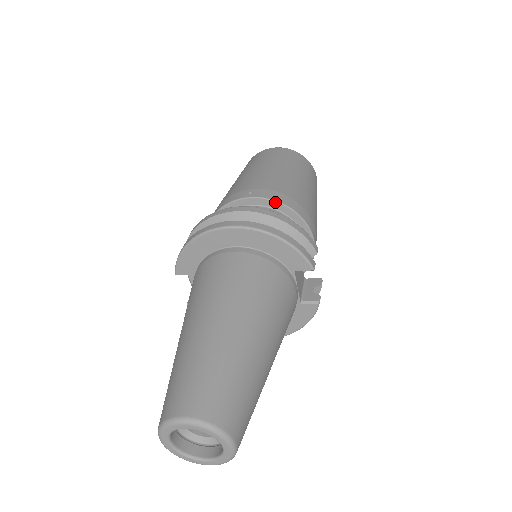
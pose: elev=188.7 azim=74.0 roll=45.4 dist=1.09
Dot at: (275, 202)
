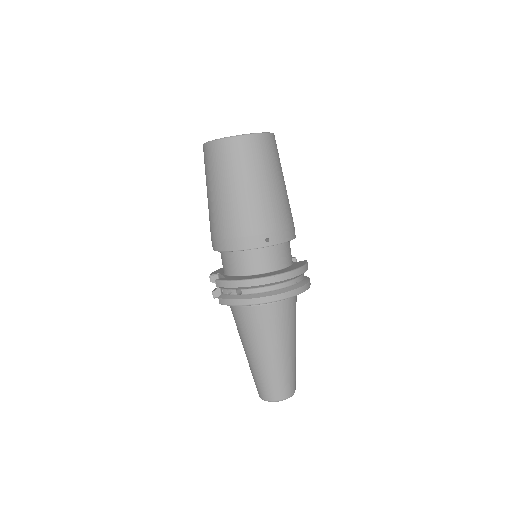
Dot at: occluded
